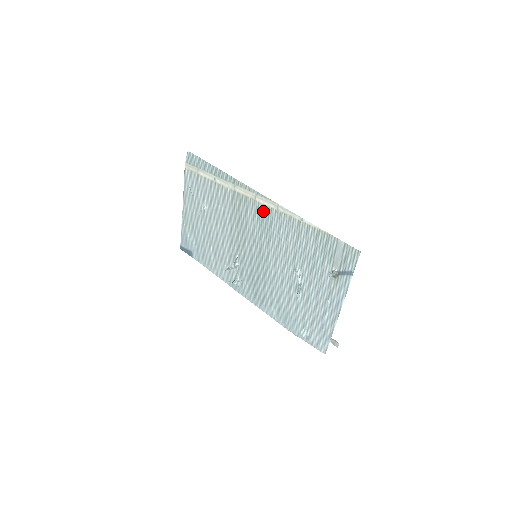
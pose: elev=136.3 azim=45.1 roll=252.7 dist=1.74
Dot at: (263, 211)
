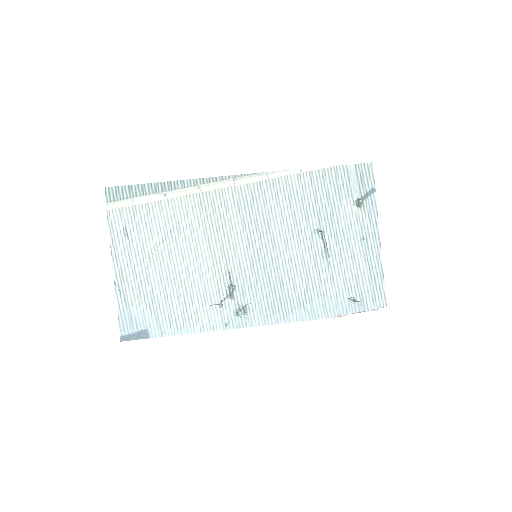
Dot at: (249, 192)
